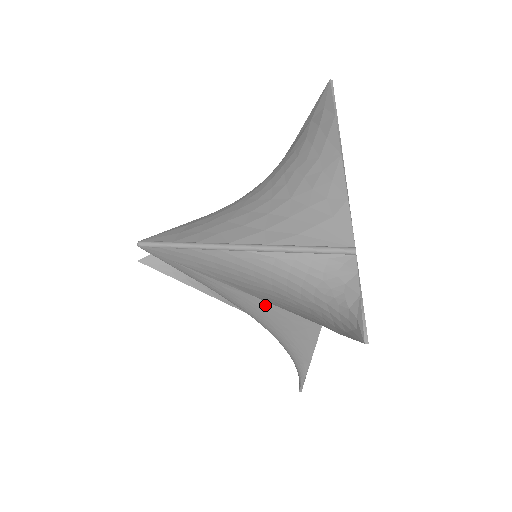
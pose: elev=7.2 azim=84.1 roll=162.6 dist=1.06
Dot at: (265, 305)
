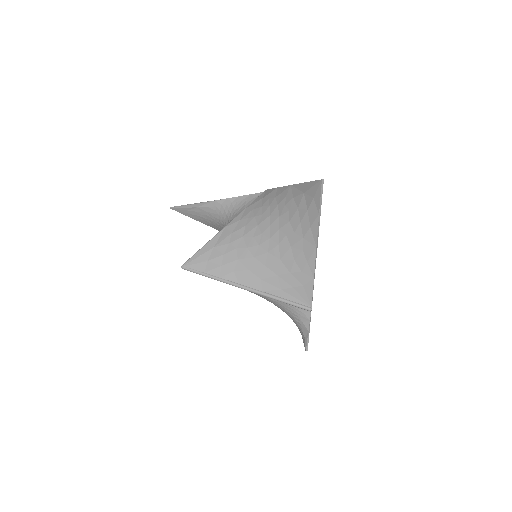
Dot at: occluded
